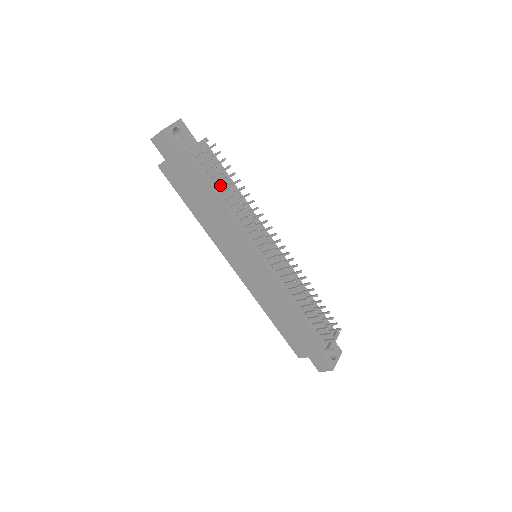
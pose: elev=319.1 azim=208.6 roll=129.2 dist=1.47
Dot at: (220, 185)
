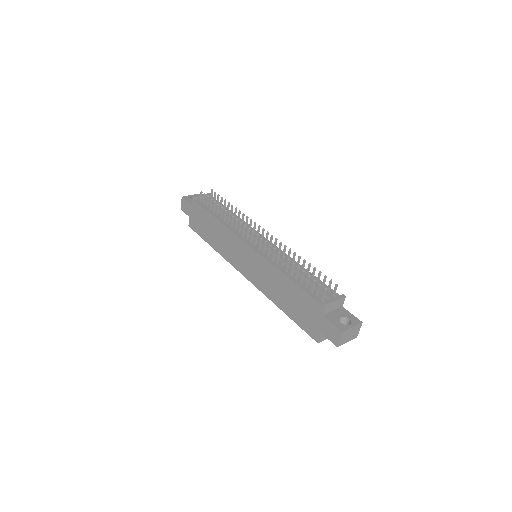
Dot at: (214, 208)
